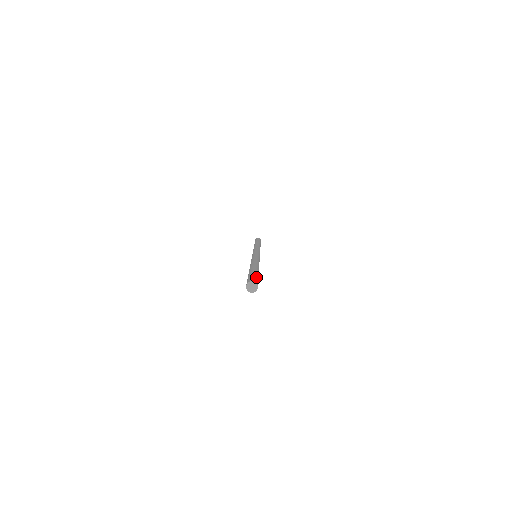
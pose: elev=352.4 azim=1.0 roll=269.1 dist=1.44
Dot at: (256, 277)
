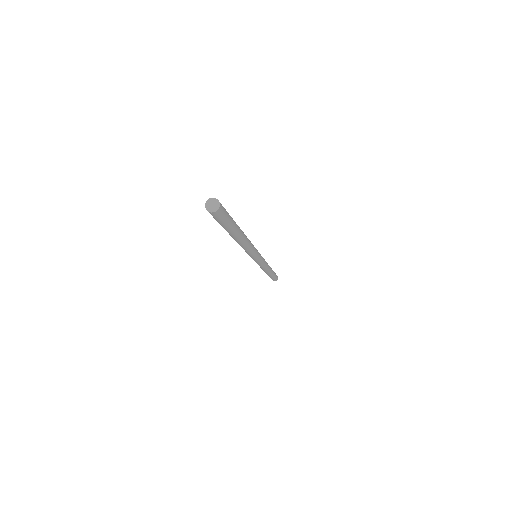
Dot at: occluded
